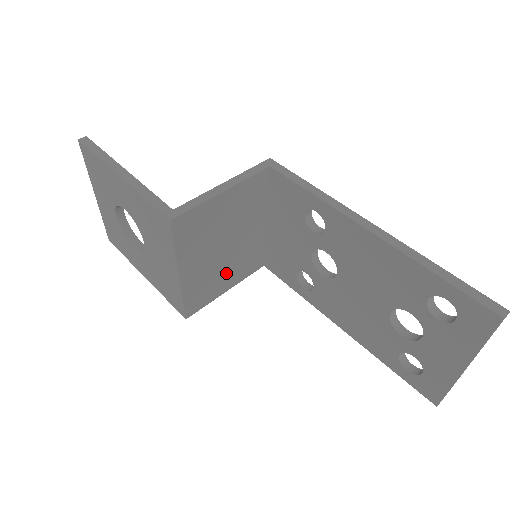
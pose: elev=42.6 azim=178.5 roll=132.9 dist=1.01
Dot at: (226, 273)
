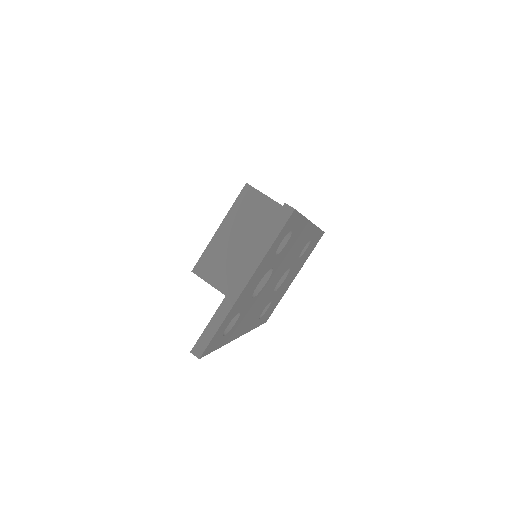
Dot at: (236, 276)
